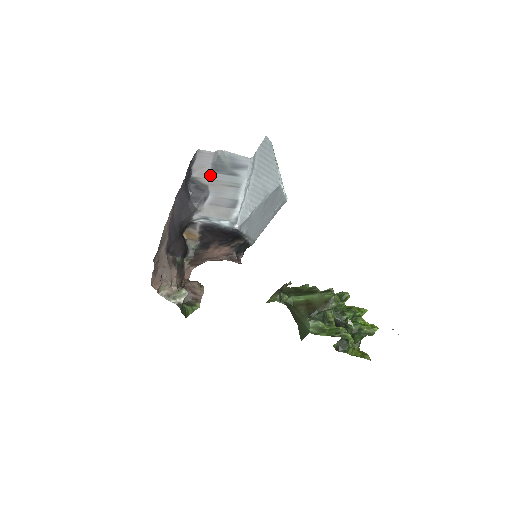
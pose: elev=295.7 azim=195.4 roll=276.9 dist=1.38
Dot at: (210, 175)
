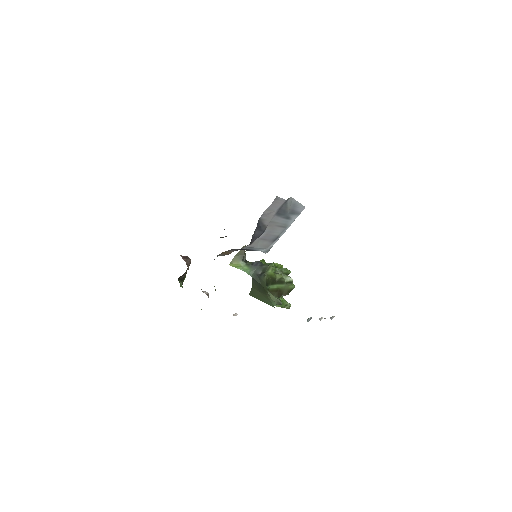
Dot at: (273, 218)
